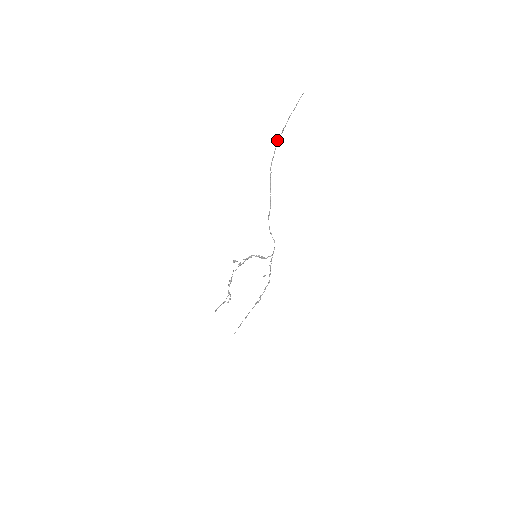
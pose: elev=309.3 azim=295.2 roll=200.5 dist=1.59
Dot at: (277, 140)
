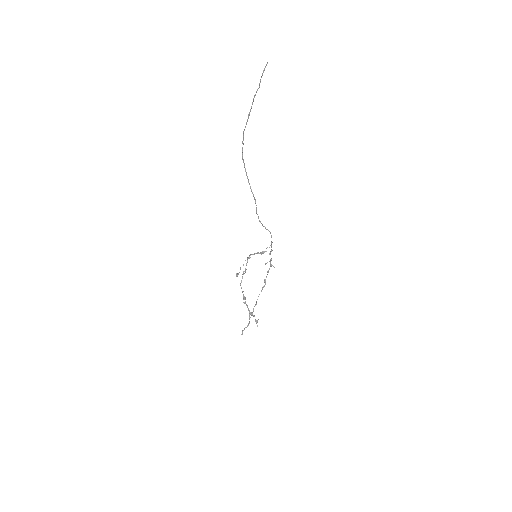
Dot at: (244, 129)
